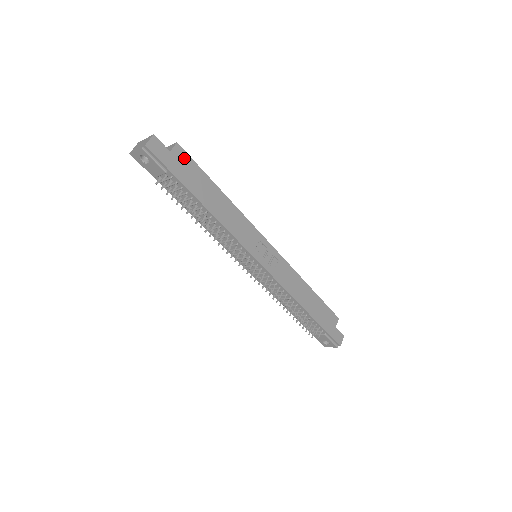
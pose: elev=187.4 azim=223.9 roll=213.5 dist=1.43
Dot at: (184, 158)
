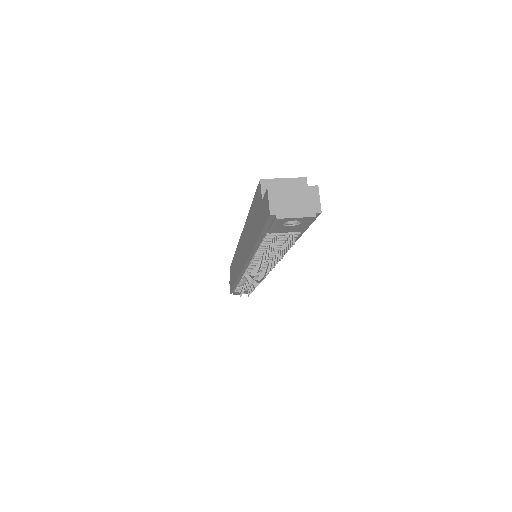
Dot at: occluded
